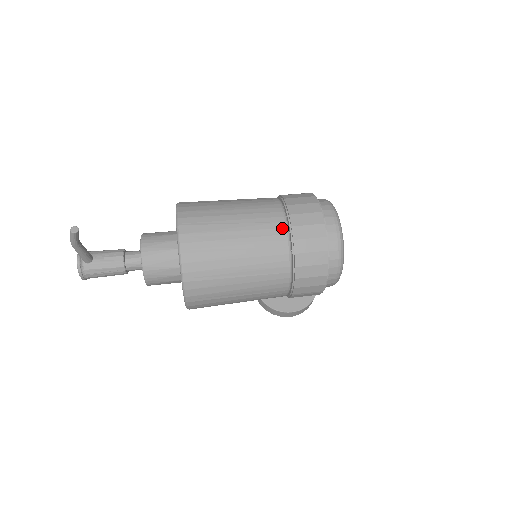
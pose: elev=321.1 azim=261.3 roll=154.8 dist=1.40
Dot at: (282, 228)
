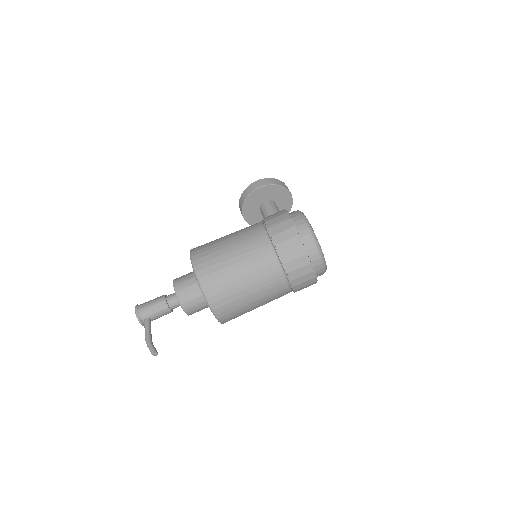
Dot at: (286, 288)
